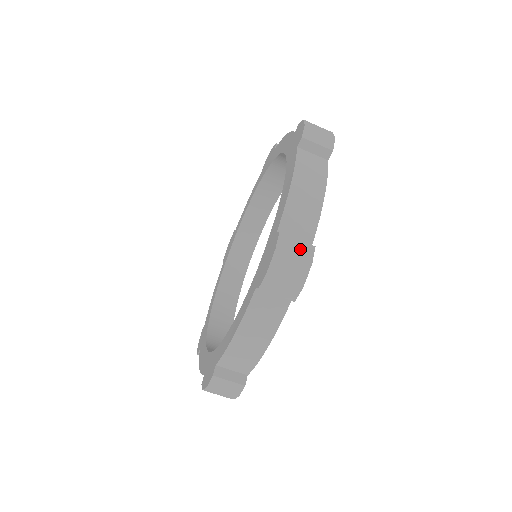
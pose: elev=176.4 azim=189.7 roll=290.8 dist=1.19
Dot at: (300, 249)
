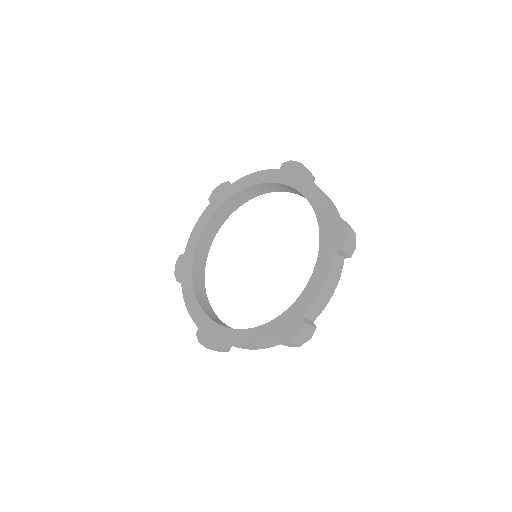
Dot at: (349, 226)
